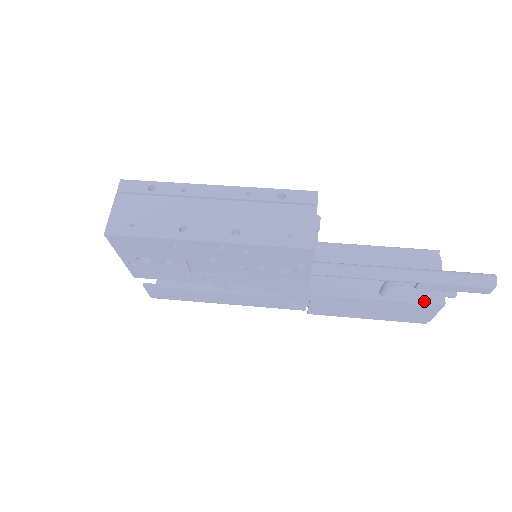
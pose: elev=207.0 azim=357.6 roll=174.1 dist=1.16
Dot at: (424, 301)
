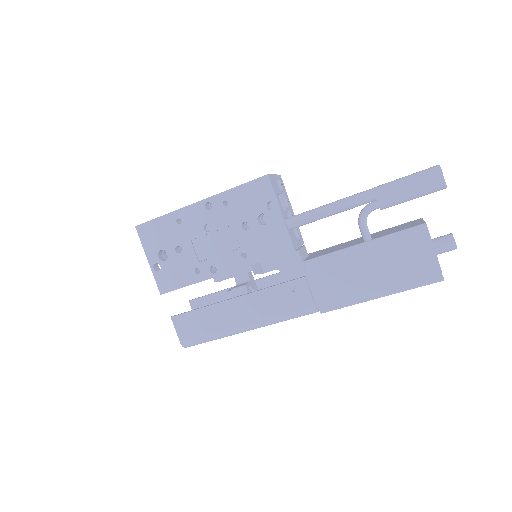
Dot at: (405, 229)
